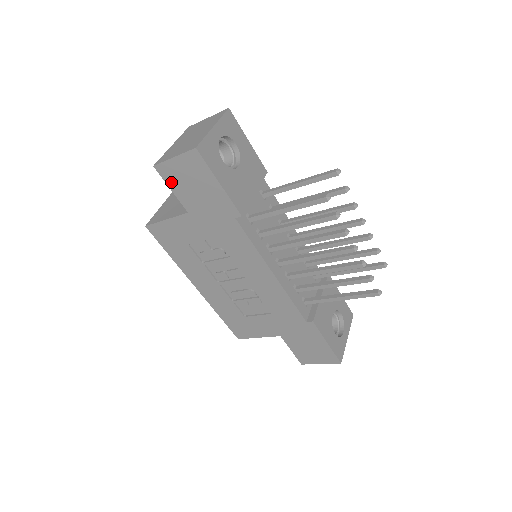
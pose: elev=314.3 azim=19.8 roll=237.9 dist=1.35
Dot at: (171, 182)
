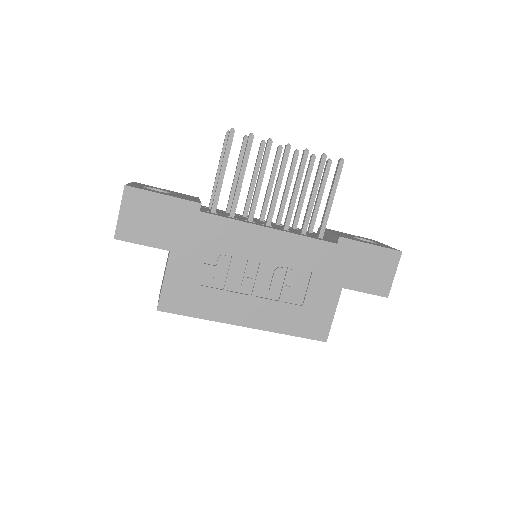
Dot at: (136, 238)
